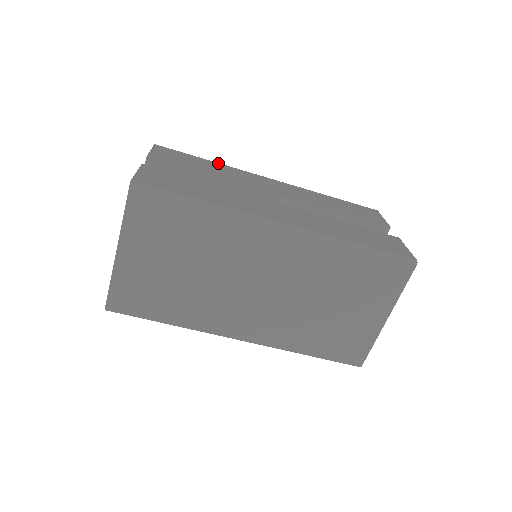
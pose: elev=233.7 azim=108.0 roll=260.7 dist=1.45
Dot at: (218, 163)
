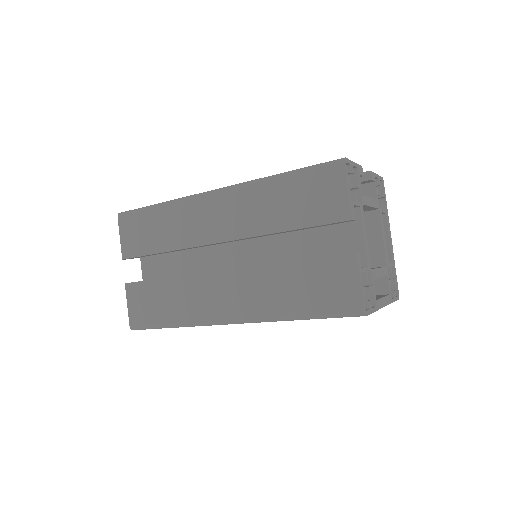
Dot at: (165, 206)
